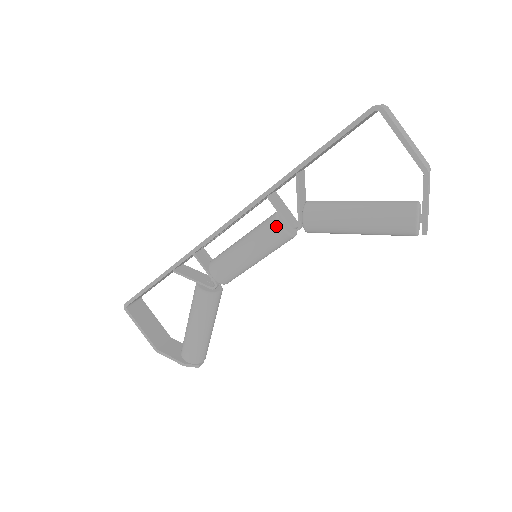
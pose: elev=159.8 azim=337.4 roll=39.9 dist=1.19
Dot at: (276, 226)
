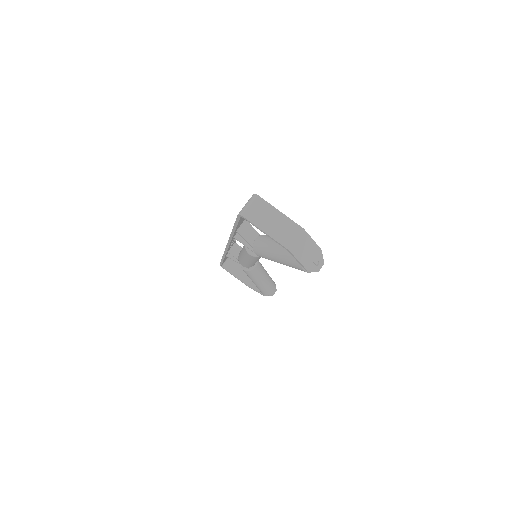
Dot at: (247, 253)
